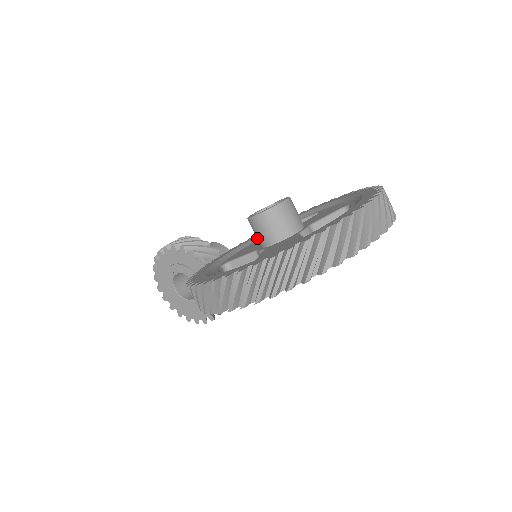
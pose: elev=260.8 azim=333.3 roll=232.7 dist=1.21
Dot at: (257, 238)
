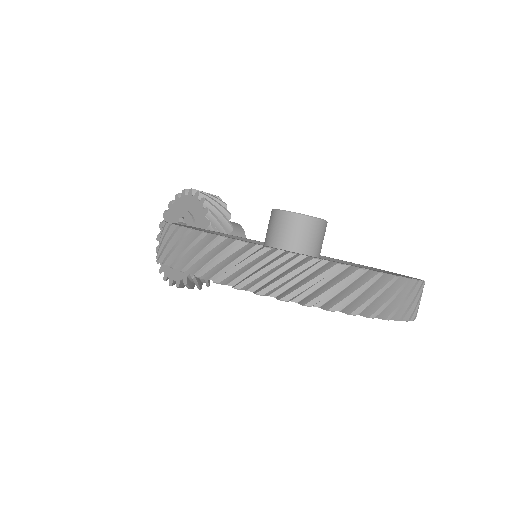
Dot at: (266, 235)
